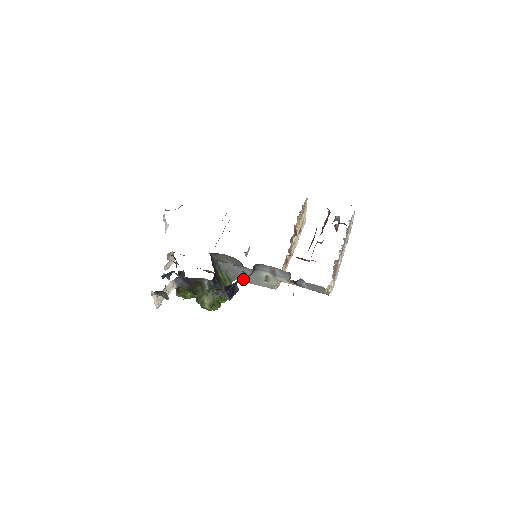
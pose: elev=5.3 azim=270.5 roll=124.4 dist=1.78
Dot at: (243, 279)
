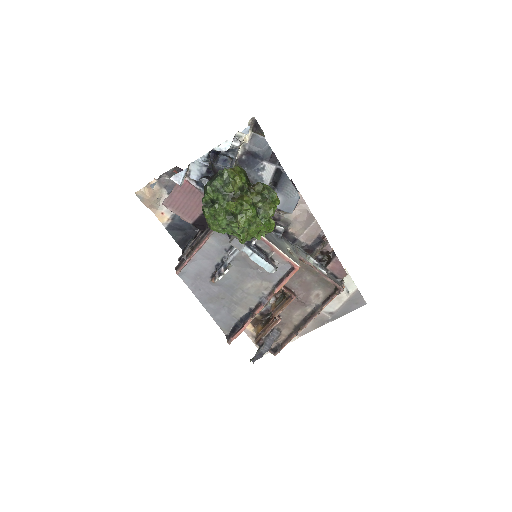
Dot at: (268, 239)
